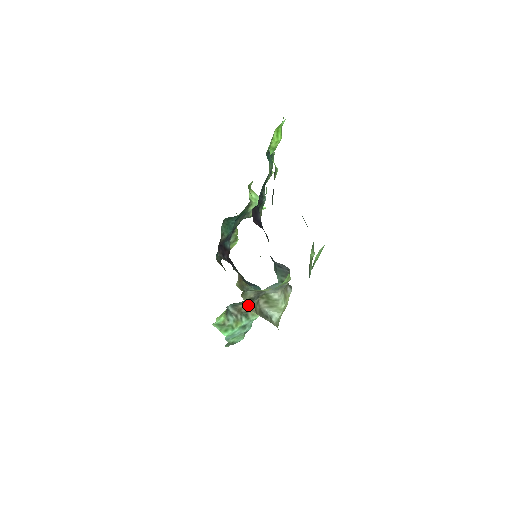
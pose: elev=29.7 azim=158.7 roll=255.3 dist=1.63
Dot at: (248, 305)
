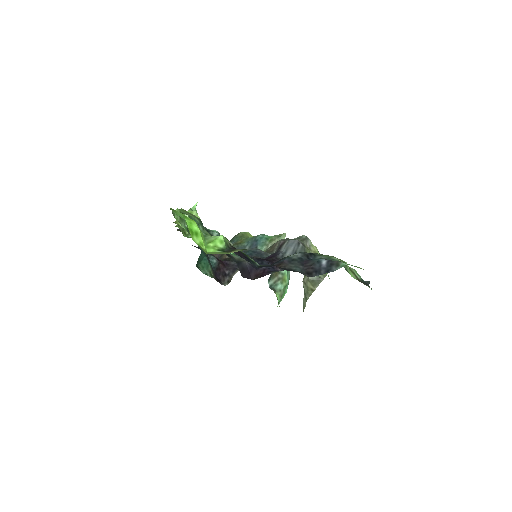
Dot at: (306, 299)
